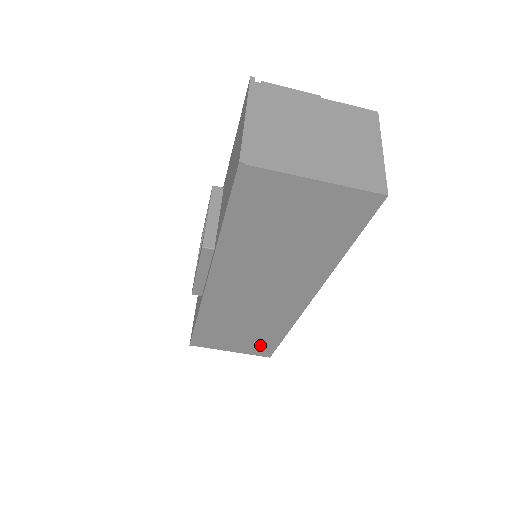
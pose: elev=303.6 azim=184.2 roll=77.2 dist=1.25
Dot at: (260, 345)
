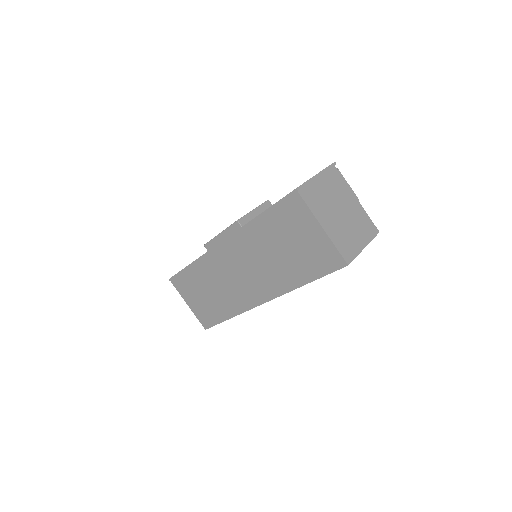
Dot at: (208, 314)
